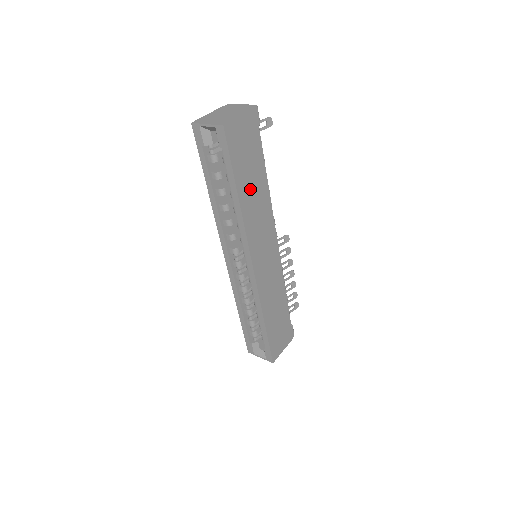
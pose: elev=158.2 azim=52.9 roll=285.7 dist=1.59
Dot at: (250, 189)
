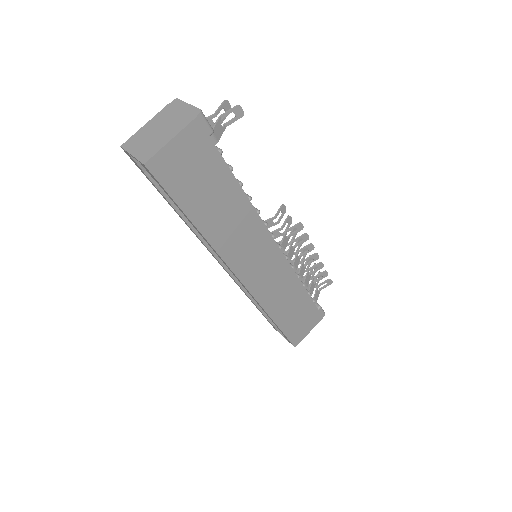
Dot at: (214, 211)
